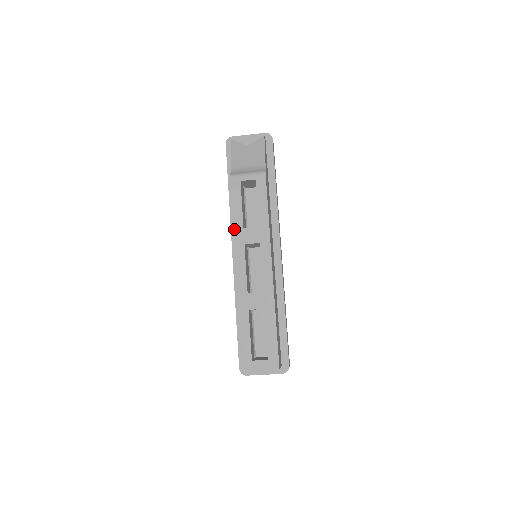
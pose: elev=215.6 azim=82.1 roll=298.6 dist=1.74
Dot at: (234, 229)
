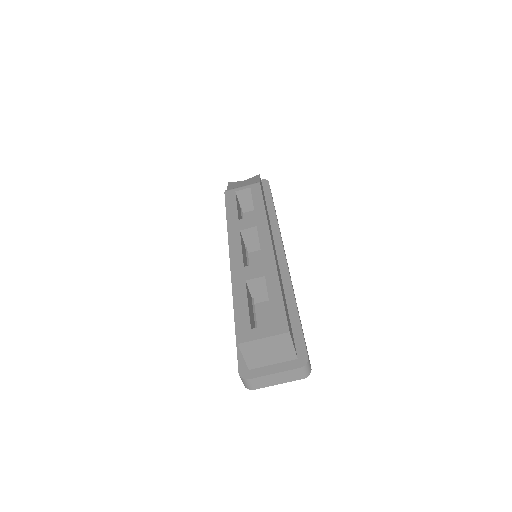
Dot at: (228, 222)
